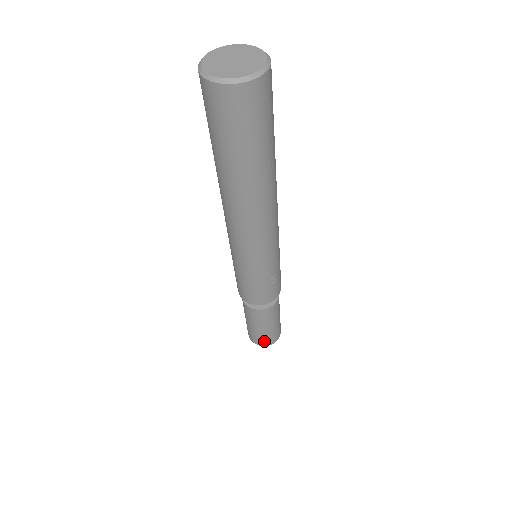
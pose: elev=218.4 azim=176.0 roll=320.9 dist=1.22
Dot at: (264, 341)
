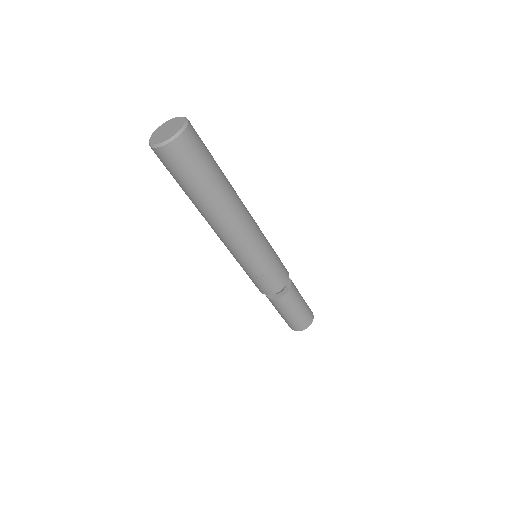
Dot at: (290, 326)
